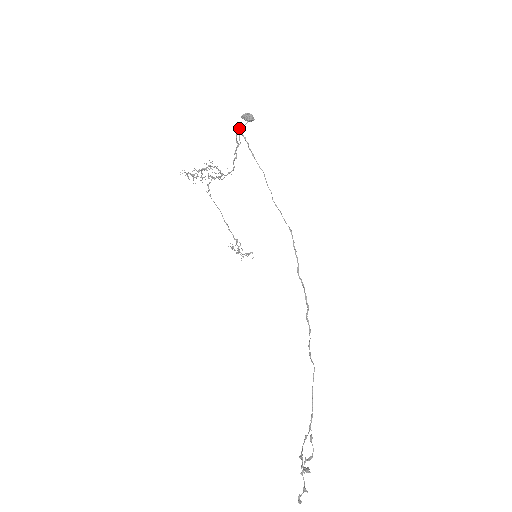
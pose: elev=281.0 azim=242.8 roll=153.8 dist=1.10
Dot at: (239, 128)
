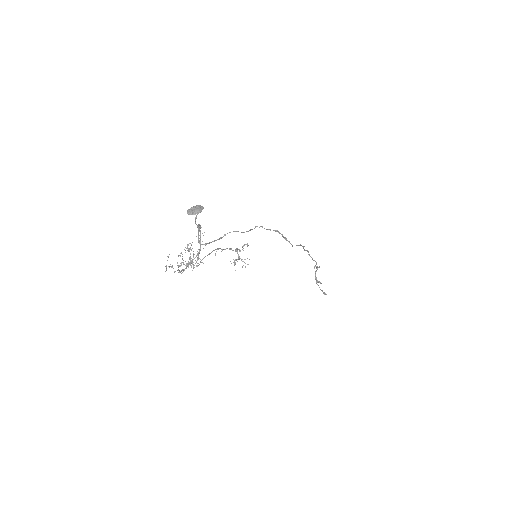
Dot at: occluded
